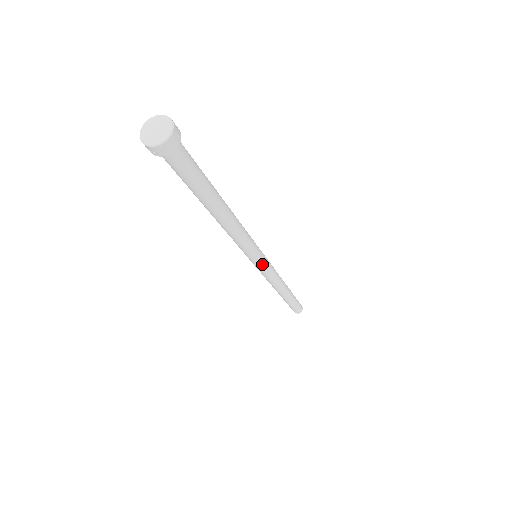
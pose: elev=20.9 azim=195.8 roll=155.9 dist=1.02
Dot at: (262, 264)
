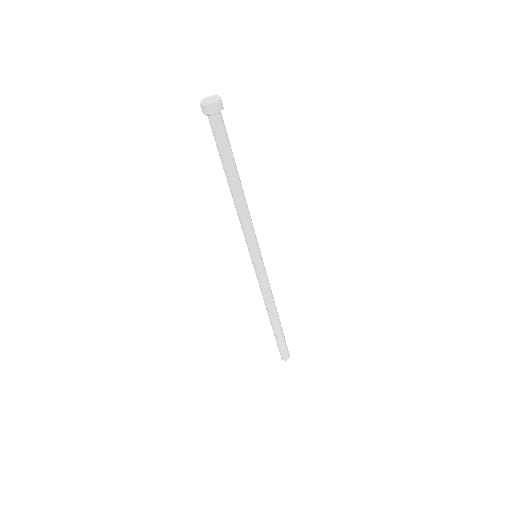
Dot at: (262, 261)
